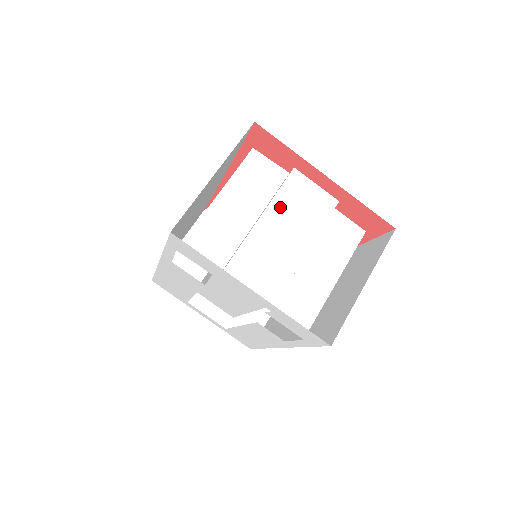
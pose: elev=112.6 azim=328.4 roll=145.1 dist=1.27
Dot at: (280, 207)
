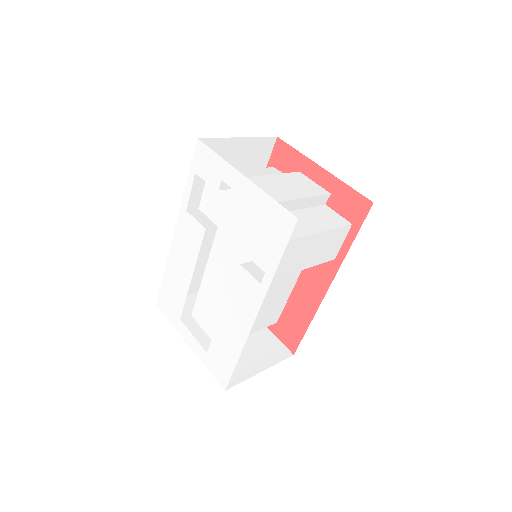
Dot at: (282, 178)
